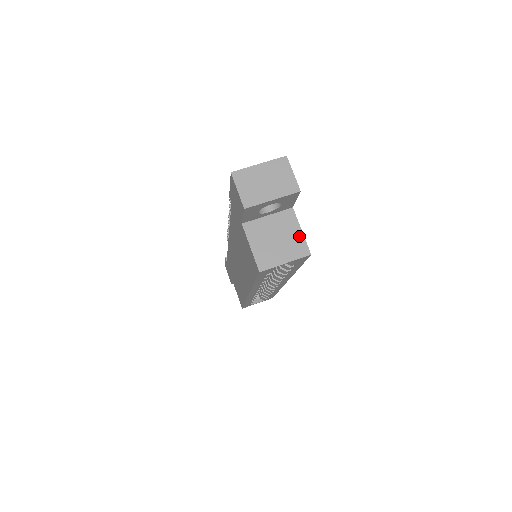
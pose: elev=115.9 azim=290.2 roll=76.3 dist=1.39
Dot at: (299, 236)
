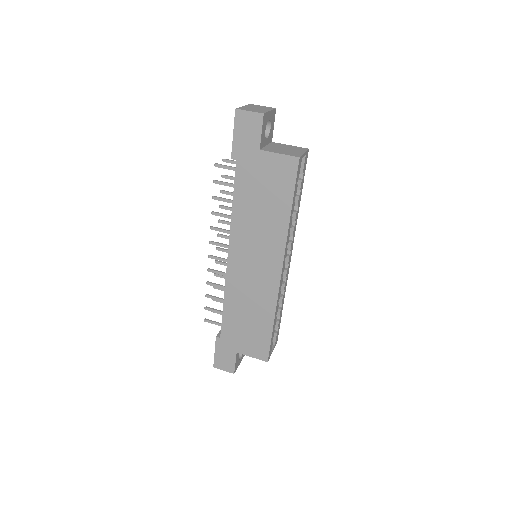
Dot at: (292, 146)
